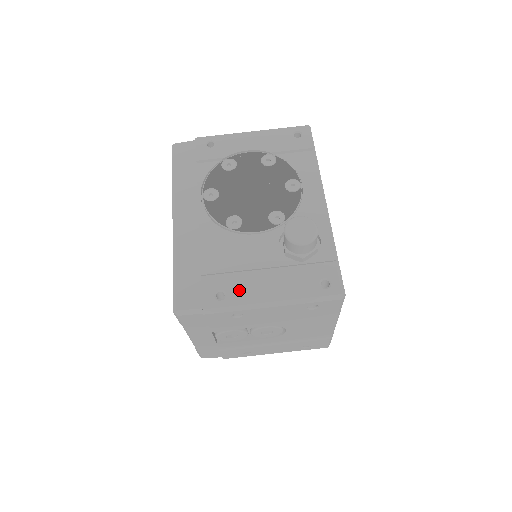
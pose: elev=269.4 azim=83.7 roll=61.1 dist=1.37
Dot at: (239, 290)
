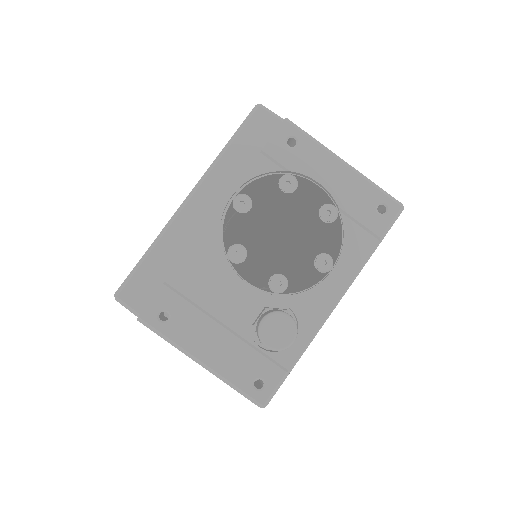
Dot at: (183, 326)
